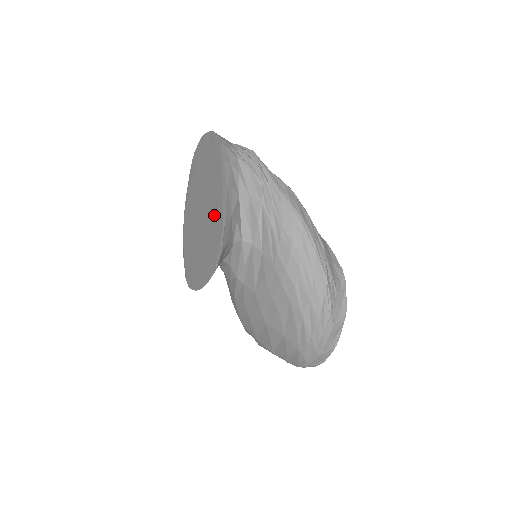
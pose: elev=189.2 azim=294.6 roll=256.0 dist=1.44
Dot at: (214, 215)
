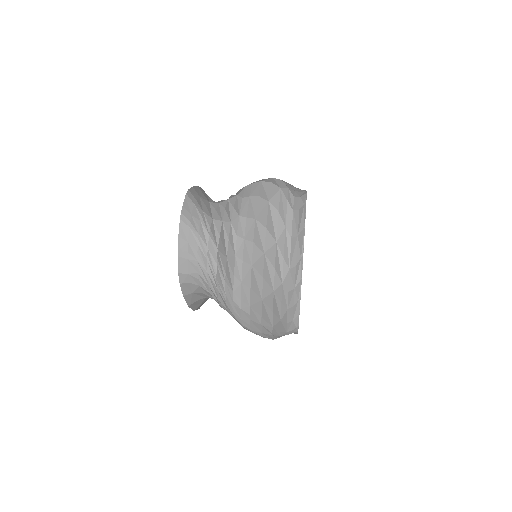
Dot at: occluded
